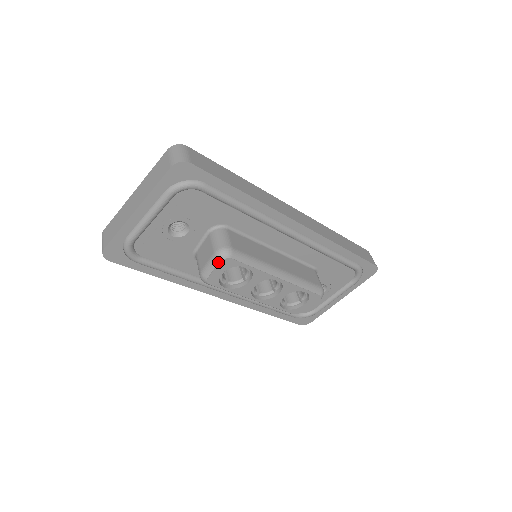
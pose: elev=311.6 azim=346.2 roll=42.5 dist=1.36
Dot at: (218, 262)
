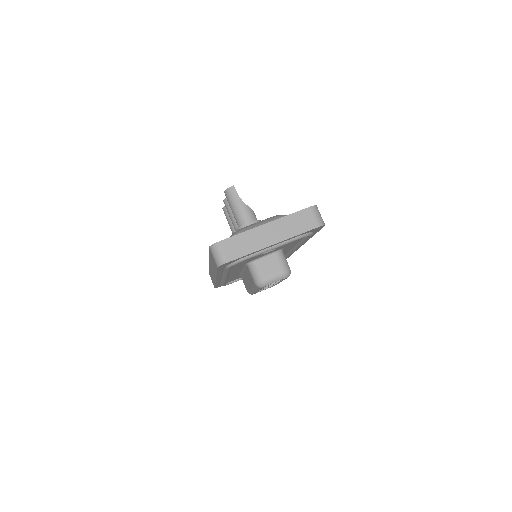
Dot at: (282, 279)
